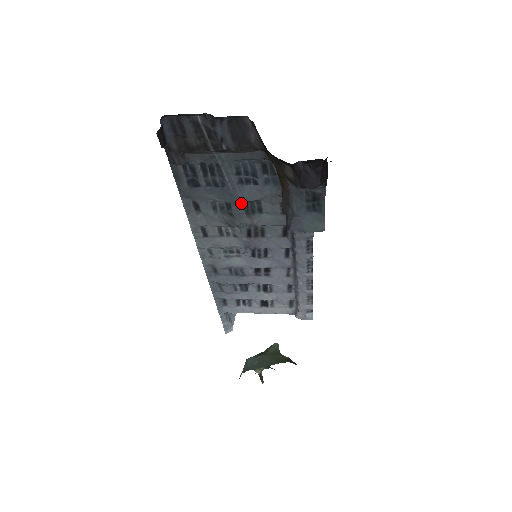
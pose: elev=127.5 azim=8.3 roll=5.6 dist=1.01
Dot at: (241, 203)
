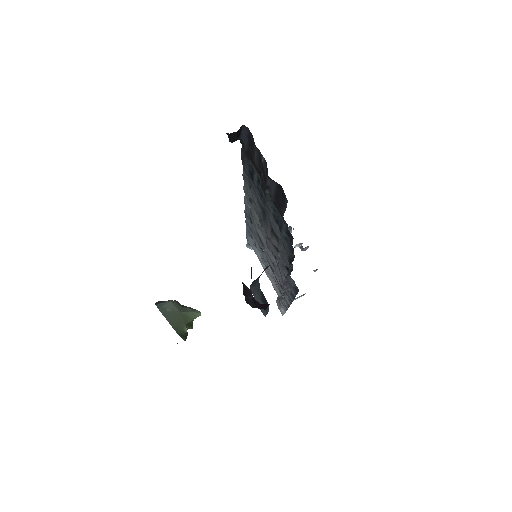
Dot at: occluded
